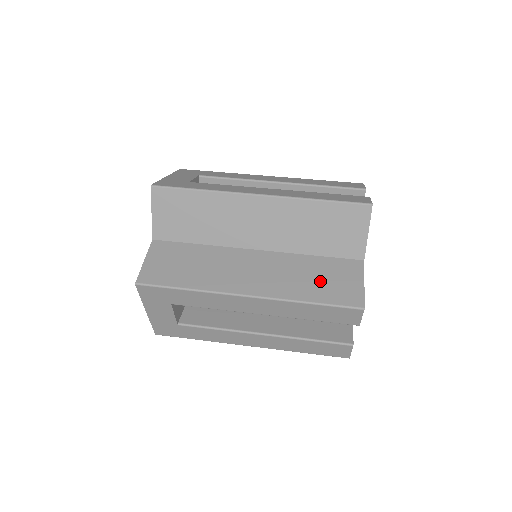
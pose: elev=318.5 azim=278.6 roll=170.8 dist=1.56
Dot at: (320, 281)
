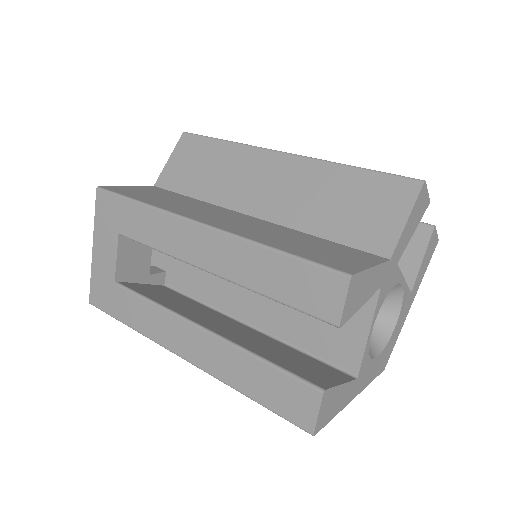
Dot at: (307, 246)
